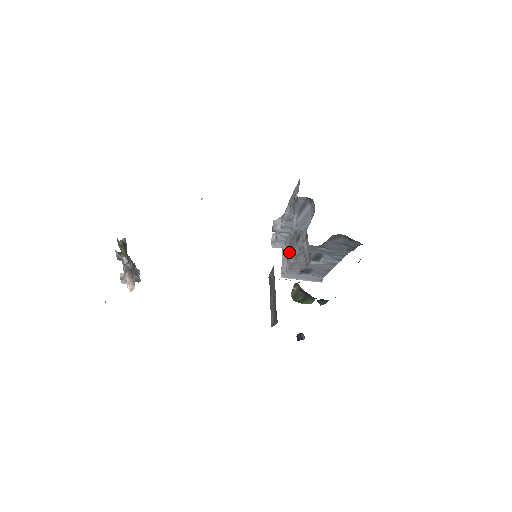
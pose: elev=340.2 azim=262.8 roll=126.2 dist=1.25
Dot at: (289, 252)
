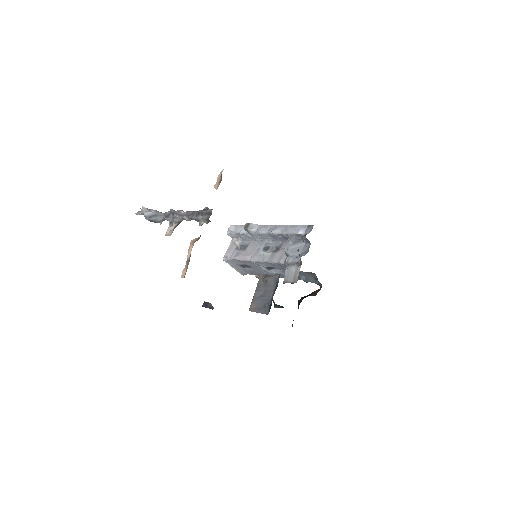
Dot at: (239, 246)
